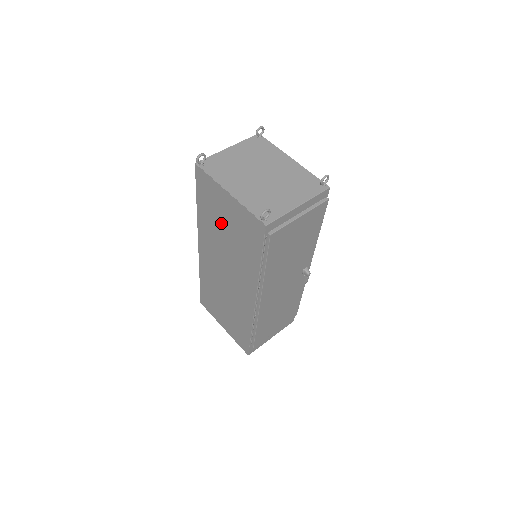
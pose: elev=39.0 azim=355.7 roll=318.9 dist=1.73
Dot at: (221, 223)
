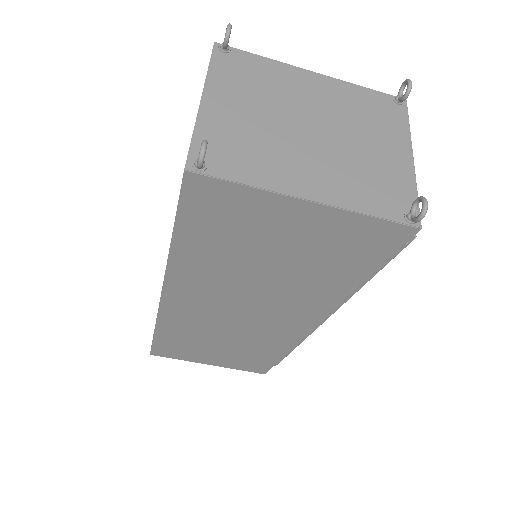
Dot at: (256, 253)
